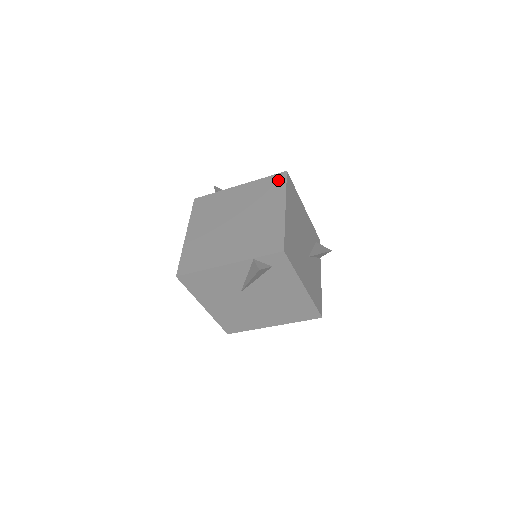
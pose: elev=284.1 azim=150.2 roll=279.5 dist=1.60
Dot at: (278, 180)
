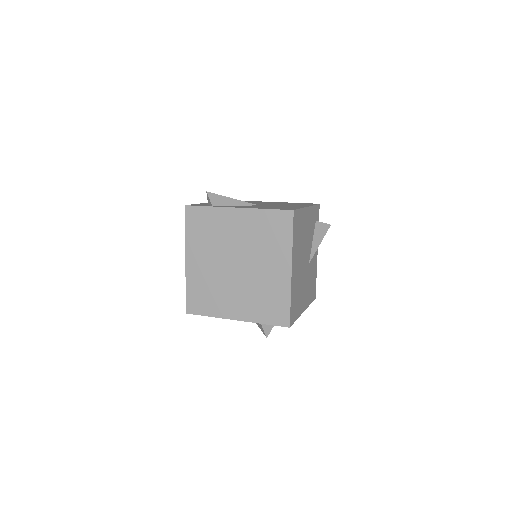
Dot at: (283, 222)
